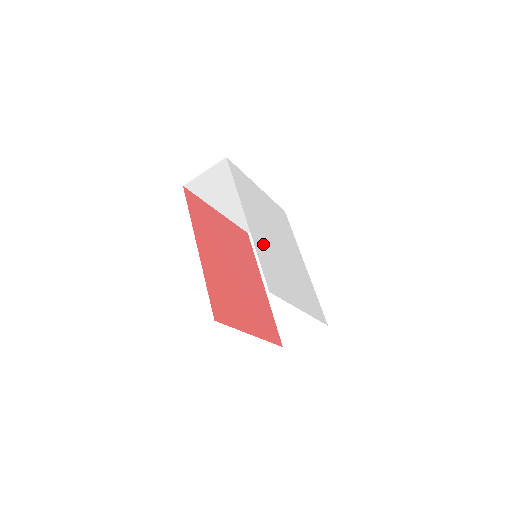
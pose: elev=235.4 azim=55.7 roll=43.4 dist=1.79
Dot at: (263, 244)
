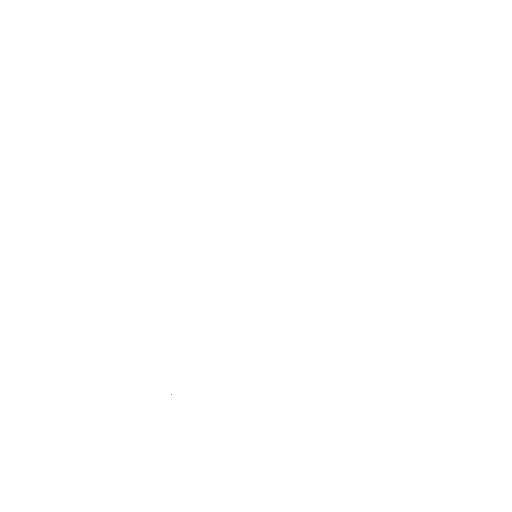
Dot at: (192, 312)
